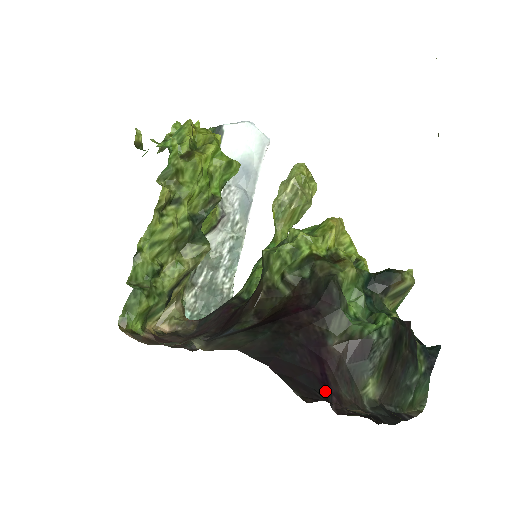
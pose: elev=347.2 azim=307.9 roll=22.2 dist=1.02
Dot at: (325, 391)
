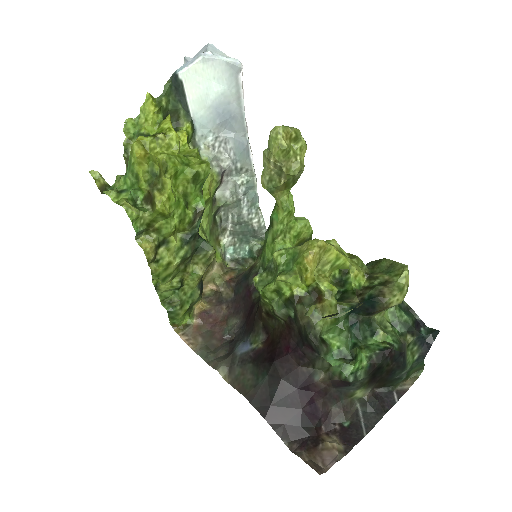
Dot at: (313, 421)
